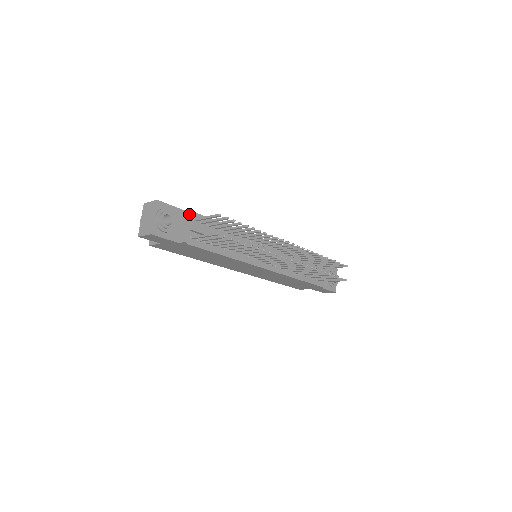
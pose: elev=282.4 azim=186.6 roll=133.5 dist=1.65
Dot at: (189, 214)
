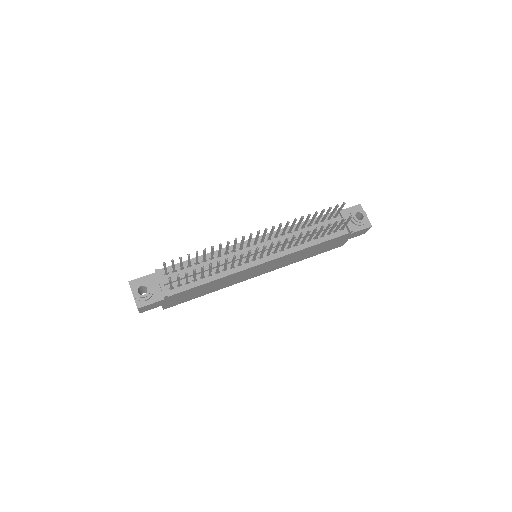
Dot at: (156, 274)
